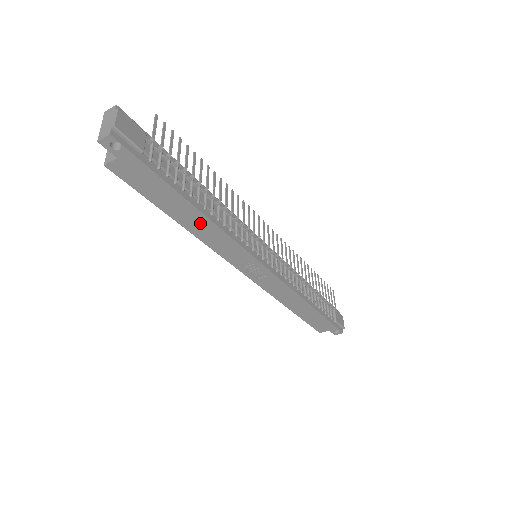
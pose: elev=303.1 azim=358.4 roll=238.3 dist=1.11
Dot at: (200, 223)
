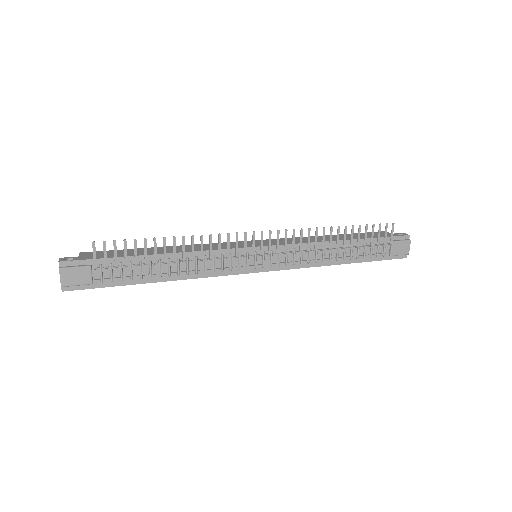
Dot at: occluded
